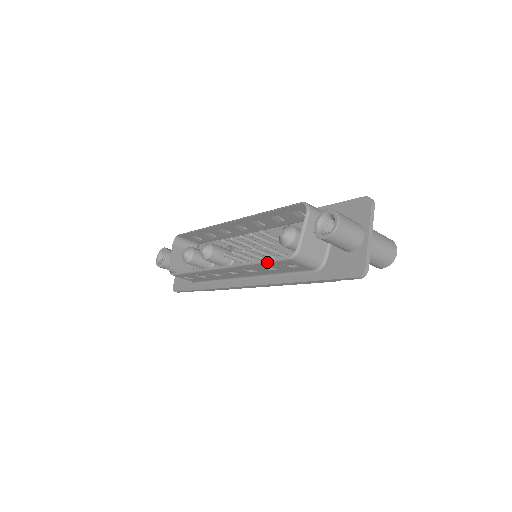
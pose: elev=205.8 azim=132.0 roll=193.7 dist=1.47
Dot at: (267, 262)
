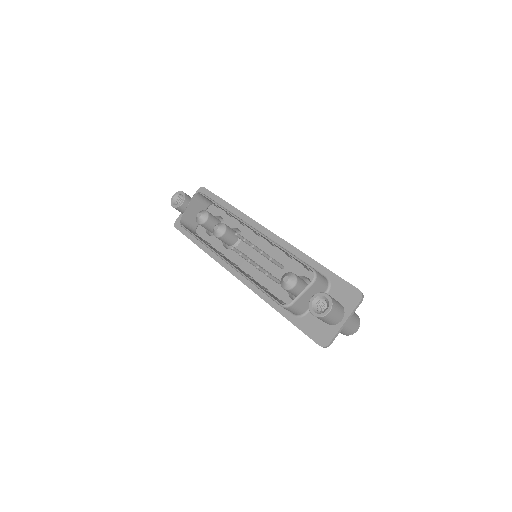
Dot at: (263, 292)
